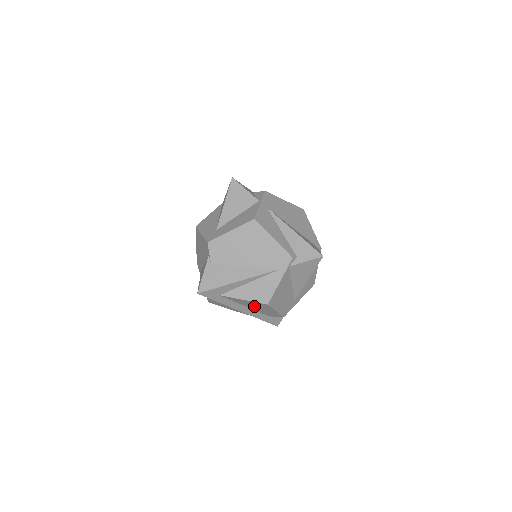
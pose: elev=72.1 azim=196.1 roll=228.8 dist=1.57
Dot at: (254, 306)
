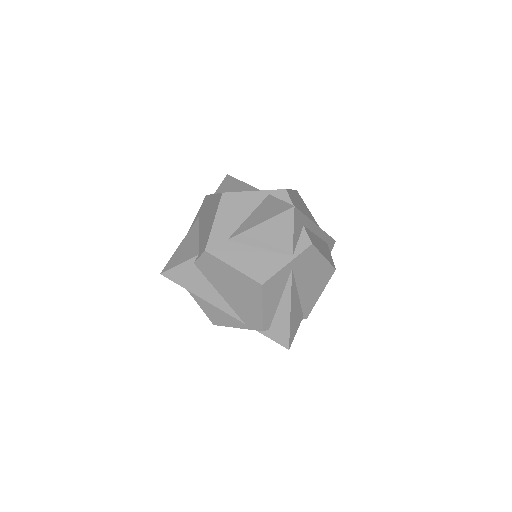
Dot at: occluded
